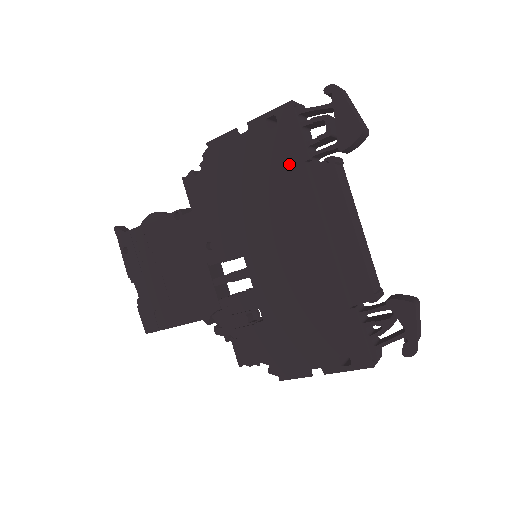
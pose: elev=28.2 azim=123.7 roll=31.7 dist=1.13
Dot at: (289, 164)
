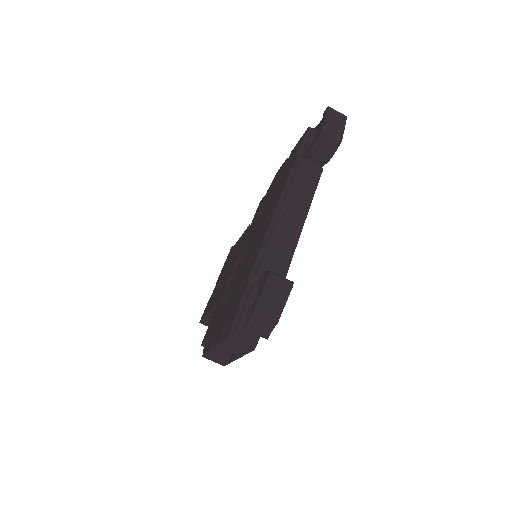
Dot at: (287, 172)
